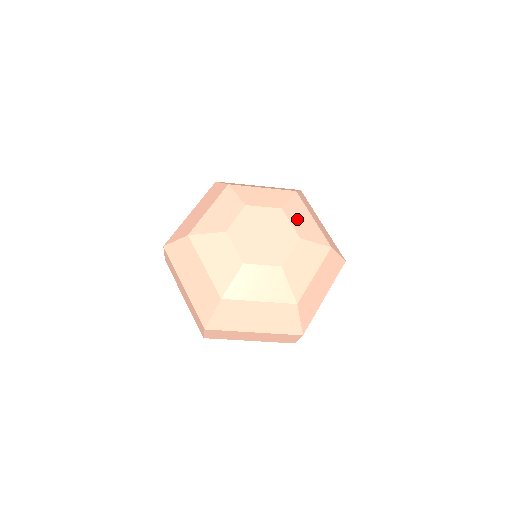
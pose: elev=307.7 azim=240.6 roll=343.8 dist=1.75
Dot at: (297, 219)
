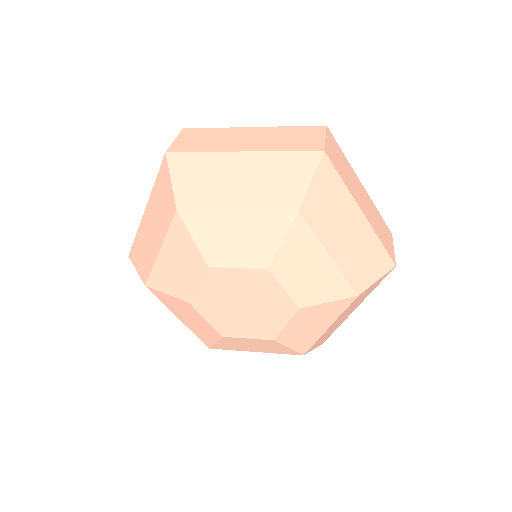
Dot at: (303, 323)
